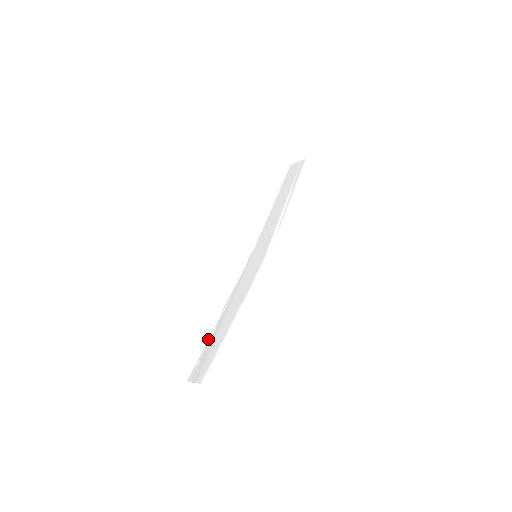
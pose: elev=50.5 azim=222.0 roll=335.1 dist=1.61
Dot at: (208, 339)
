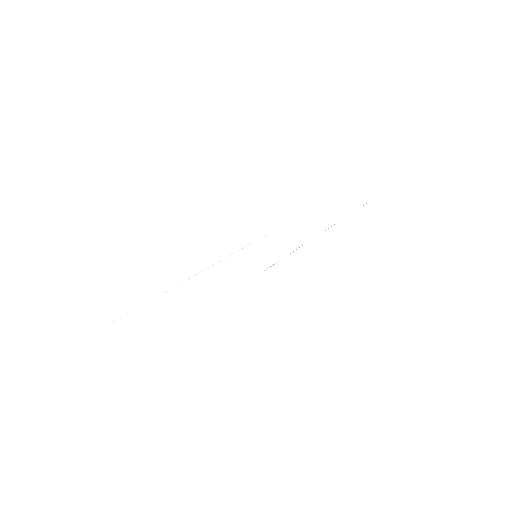
Dot at: (146, 299)
